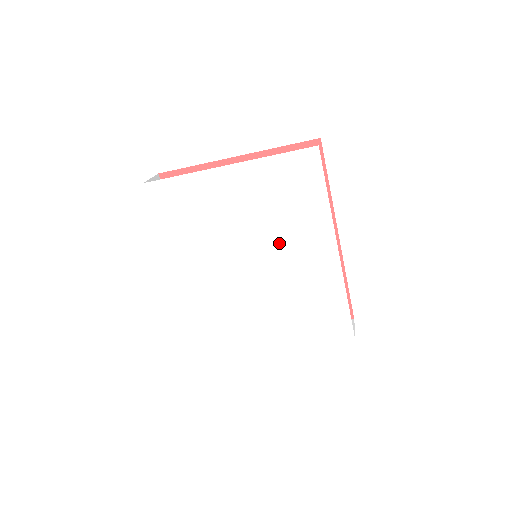
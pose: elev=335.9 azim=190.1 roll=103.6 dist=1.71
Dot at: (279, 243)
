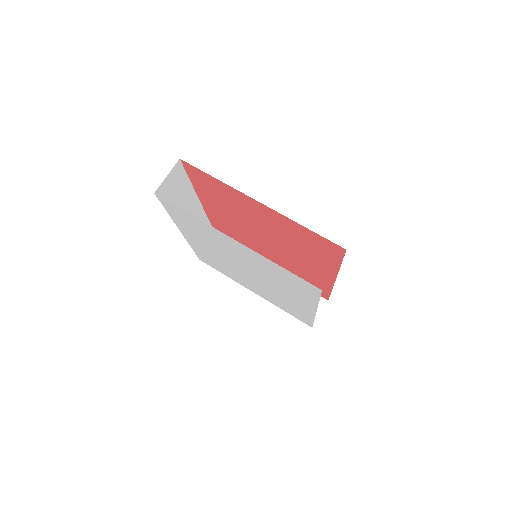
Dot at: (270, 282)
